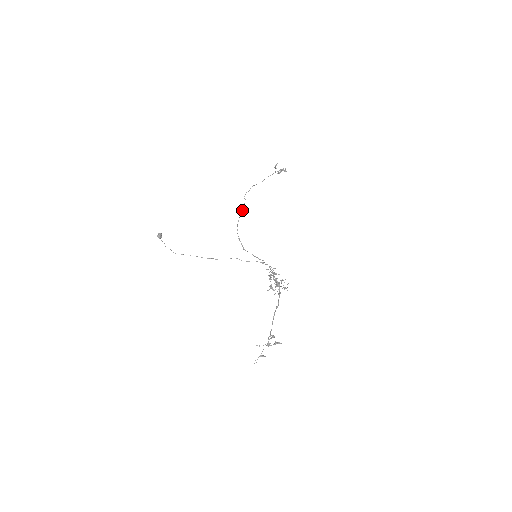
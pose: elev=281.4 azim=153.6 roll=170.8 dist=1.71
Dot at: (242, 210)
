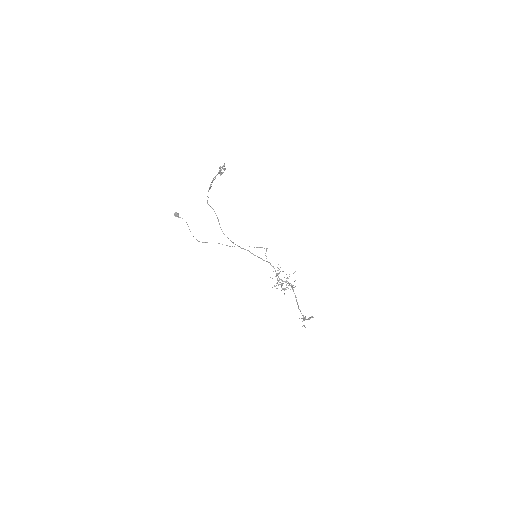
Dot at: (217, 218)
